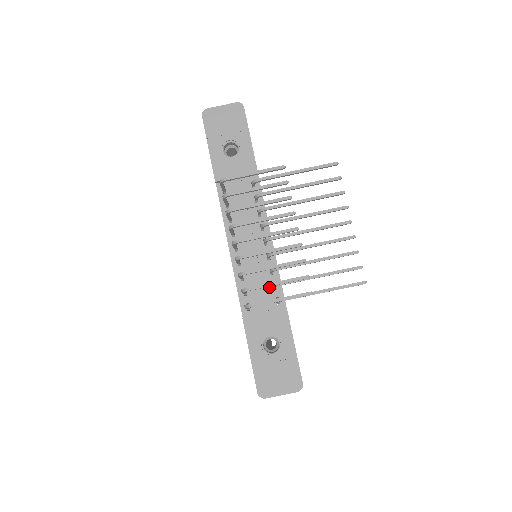
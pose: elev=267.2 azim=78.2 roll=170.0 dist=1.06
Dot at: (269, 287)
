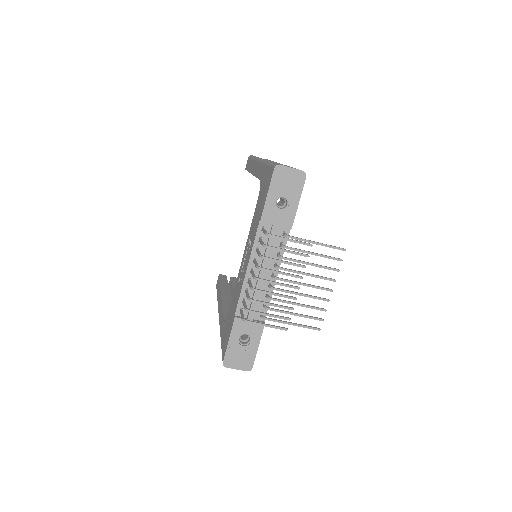
Dot at: (260, 304)
